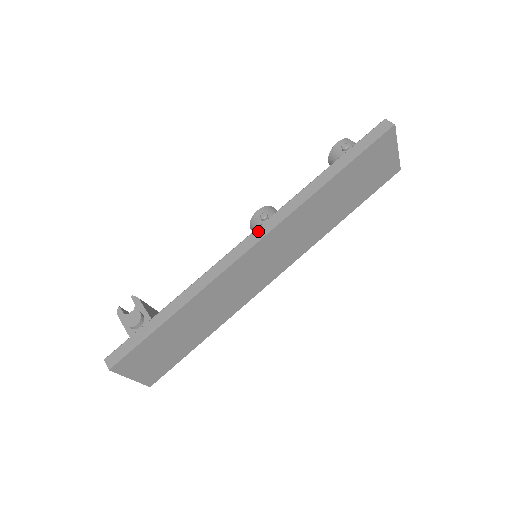
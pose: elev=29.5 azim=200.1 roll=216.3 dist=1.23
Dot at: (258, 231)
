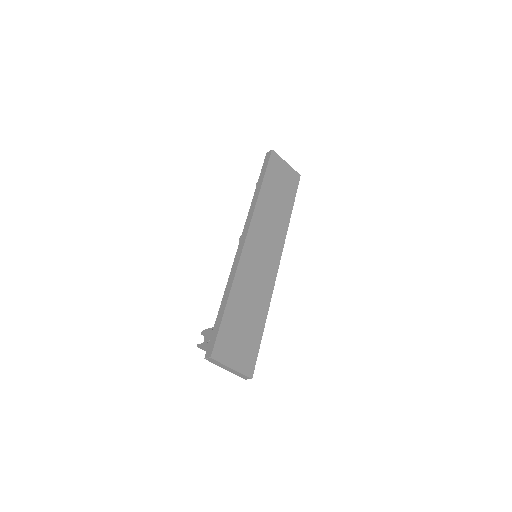
Dot at: (243, 234)
